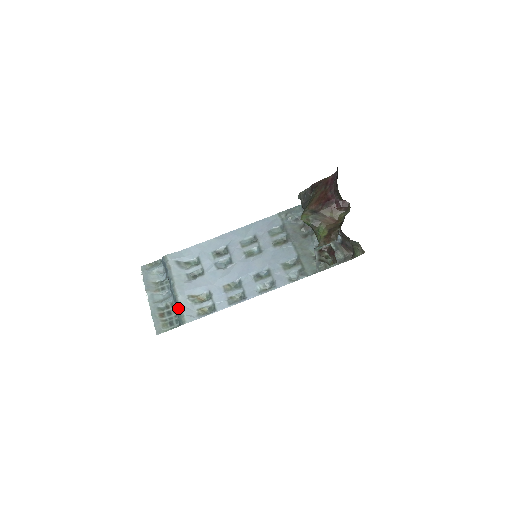
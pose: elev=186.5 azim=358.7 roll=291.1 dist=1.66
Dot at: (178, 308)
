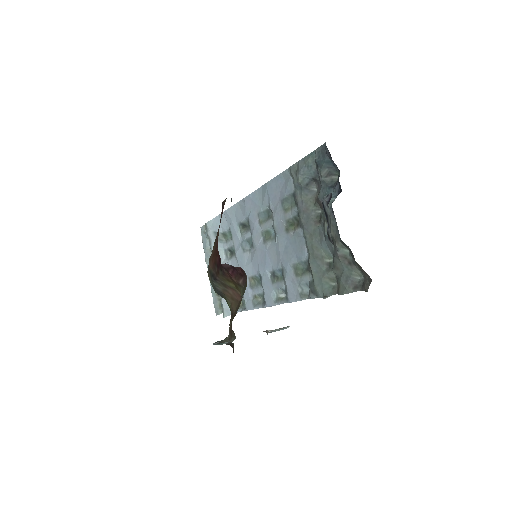
Dot at: occluded
